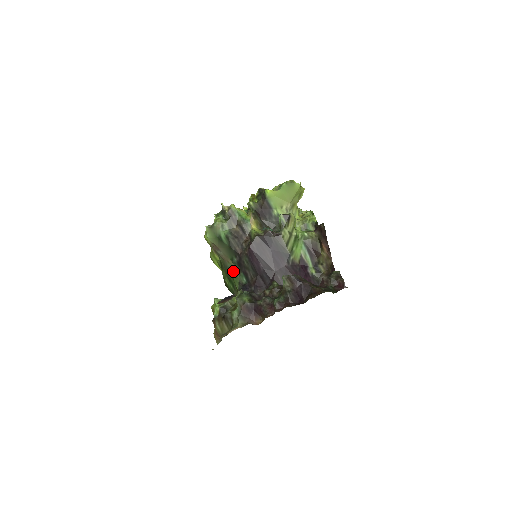
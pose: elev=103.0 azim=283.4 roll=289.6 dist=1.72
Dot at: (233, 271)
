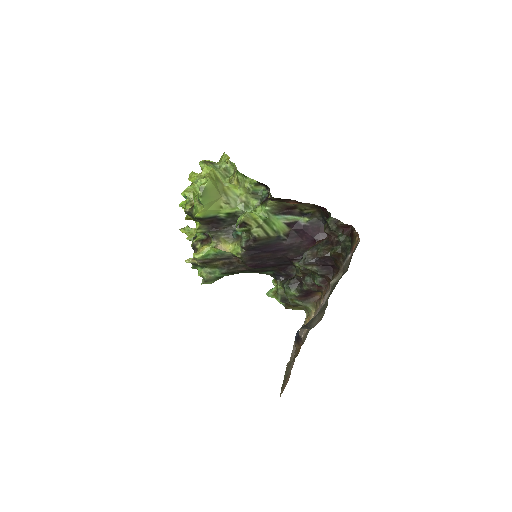
Dot at: occluded
